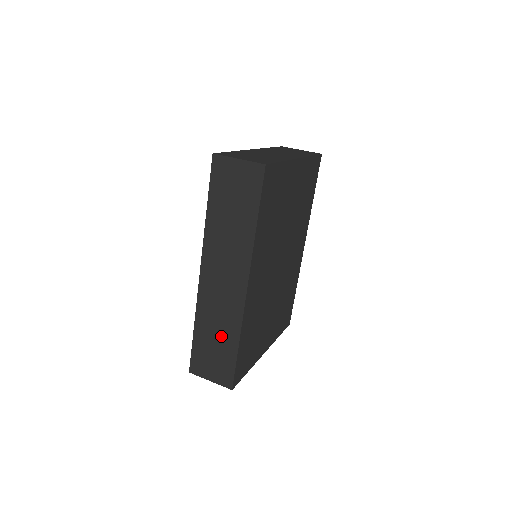
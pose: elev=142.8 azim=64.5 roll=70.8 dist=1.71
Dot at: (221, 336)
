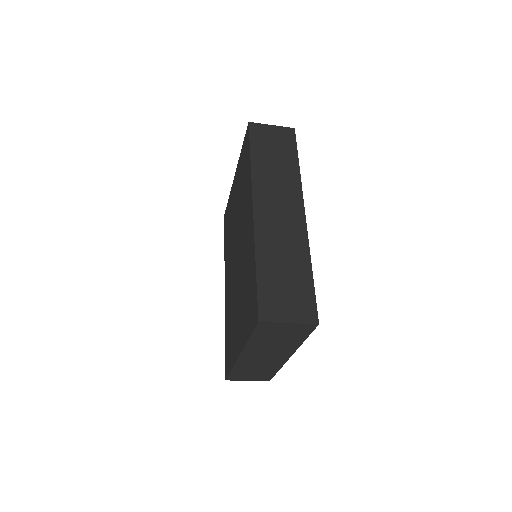
Dot at: (290, 264)
